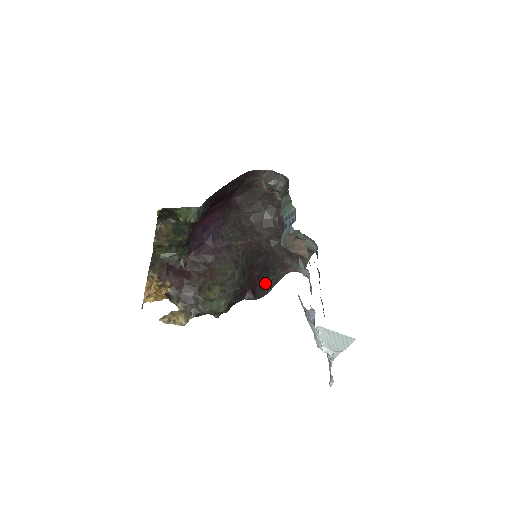
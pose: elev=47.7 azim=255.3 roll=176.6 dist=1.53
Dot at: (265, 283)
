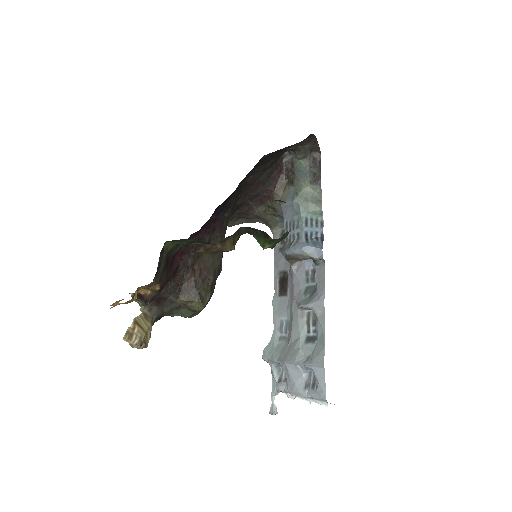
Dot at: occluded
